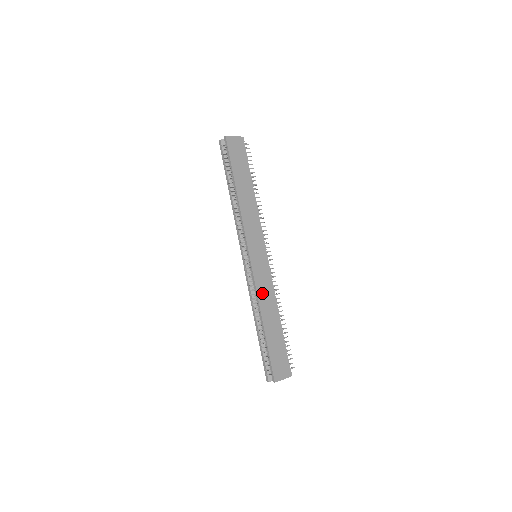
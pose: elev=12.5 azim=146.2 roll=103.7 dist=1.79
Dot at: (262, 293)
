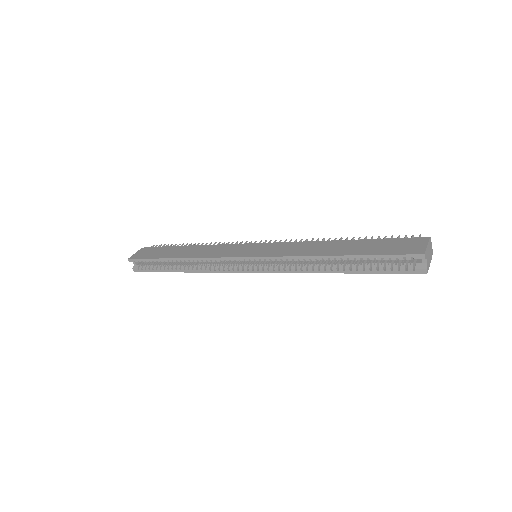
Dot at: (295, 252)
